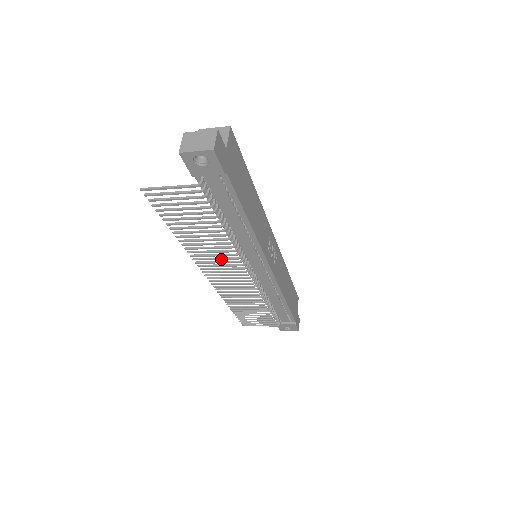
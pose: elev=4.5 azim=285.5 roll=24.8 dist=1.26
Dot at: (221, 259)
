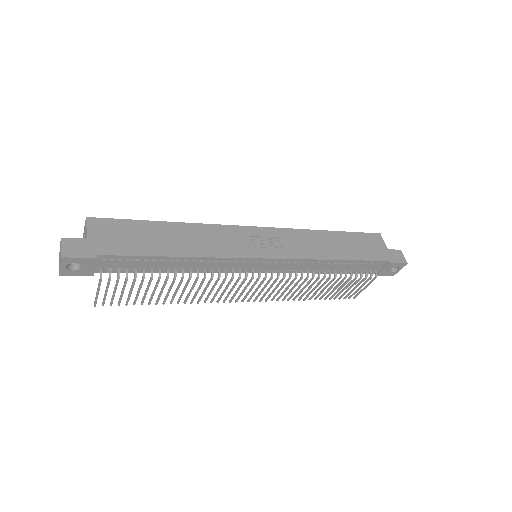
Dot at: (220, 288)
